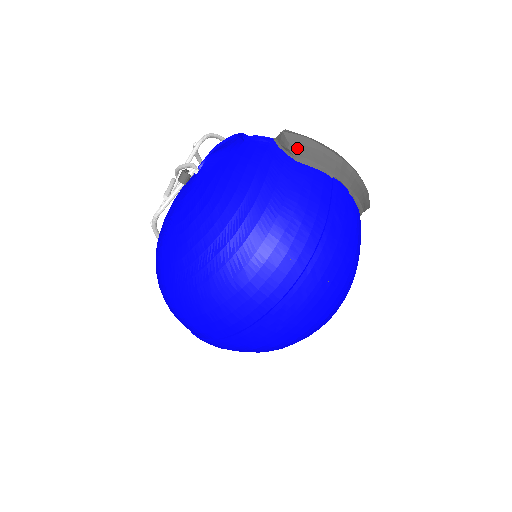
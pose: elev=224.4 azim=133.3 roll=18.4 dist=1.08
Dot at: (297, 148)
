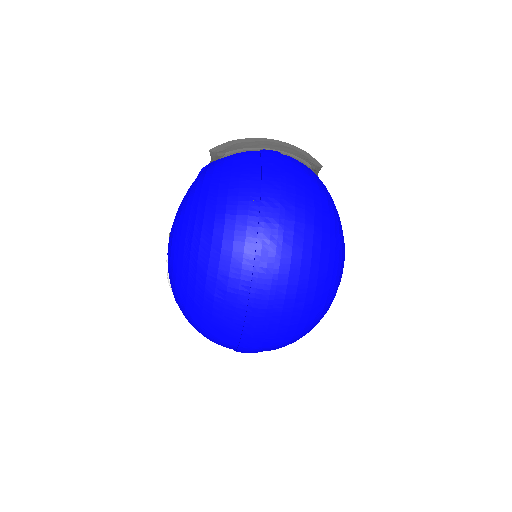
Dot at: (223, 151)
